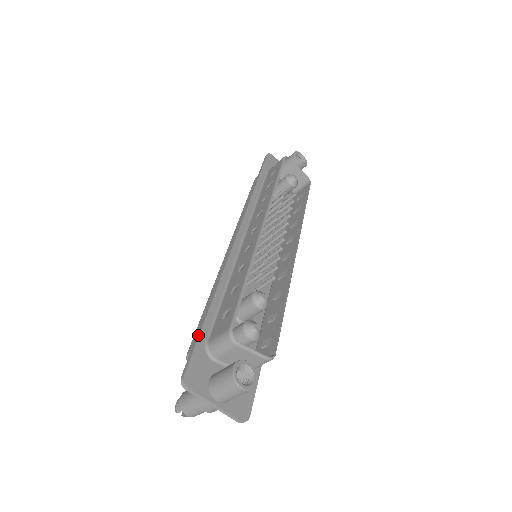
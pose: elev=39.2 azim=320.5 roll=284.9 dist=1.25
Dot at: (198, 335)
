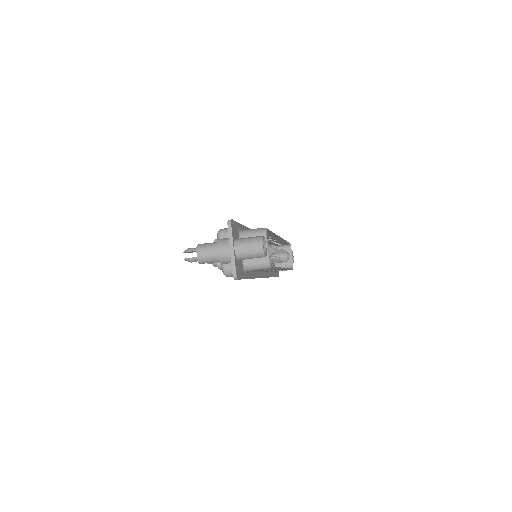
Dot at: (239, 223)
